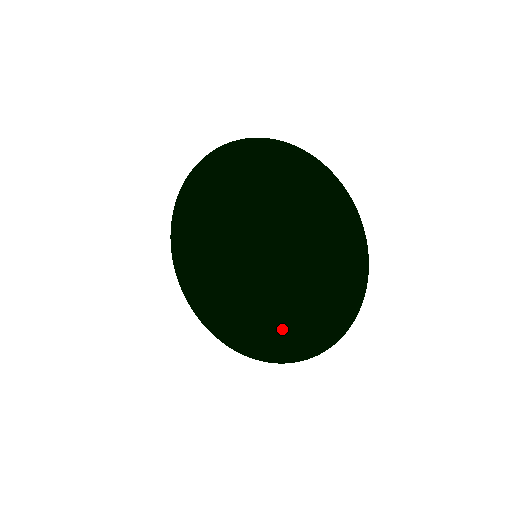
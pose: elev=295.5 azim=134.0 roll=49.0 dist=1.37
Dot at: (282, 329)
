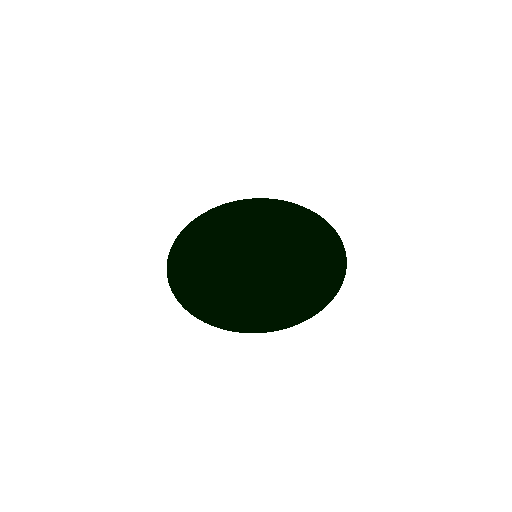
Dot at: (286, 298)
